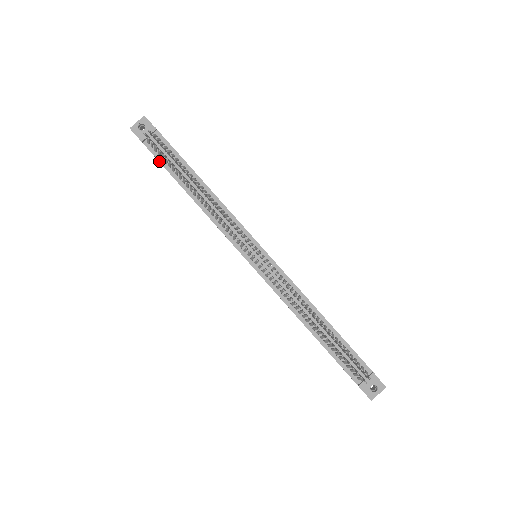
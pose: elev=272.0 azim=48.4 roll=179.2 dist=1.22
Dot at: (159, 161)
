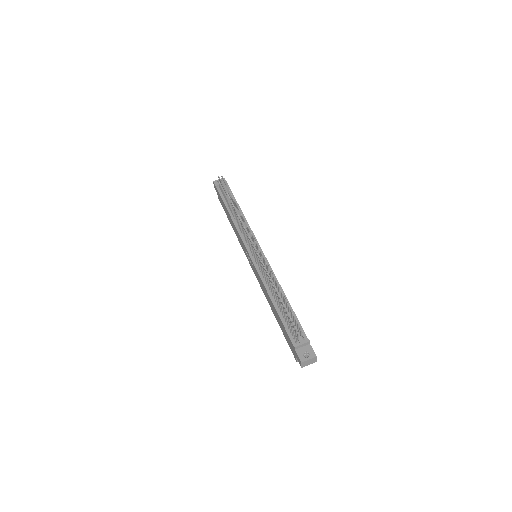
Dot at: (221, 196)
